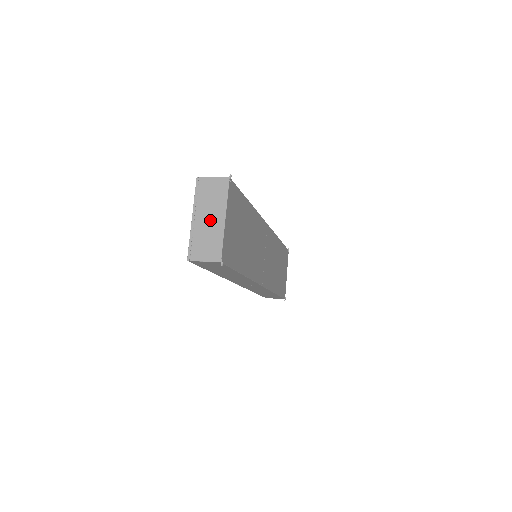
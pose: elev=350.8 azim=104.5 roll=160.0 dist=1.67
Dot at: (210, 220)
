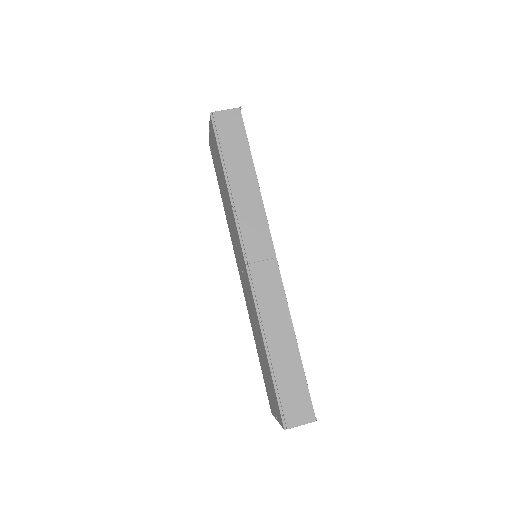
Dot at: occluded
